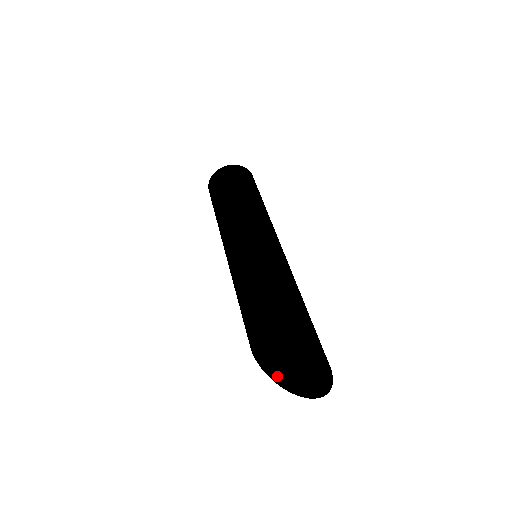
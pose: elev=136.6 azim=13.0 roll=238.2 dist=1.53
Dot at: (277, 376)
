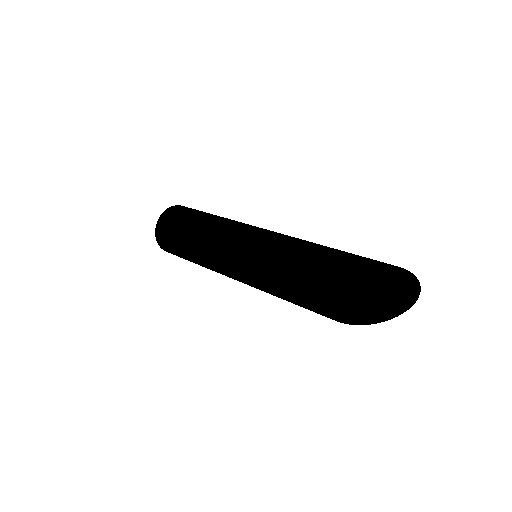
Dot at: (372, 318)
